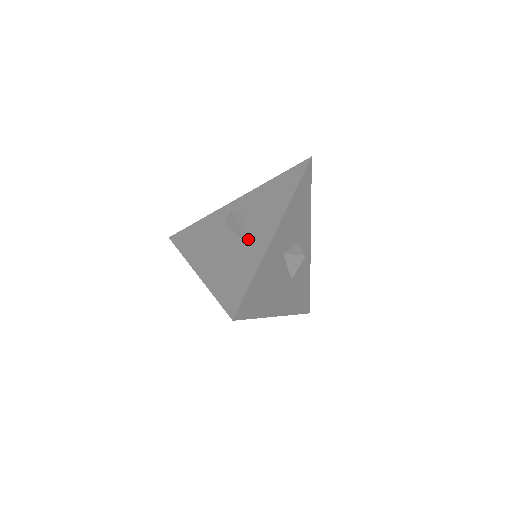
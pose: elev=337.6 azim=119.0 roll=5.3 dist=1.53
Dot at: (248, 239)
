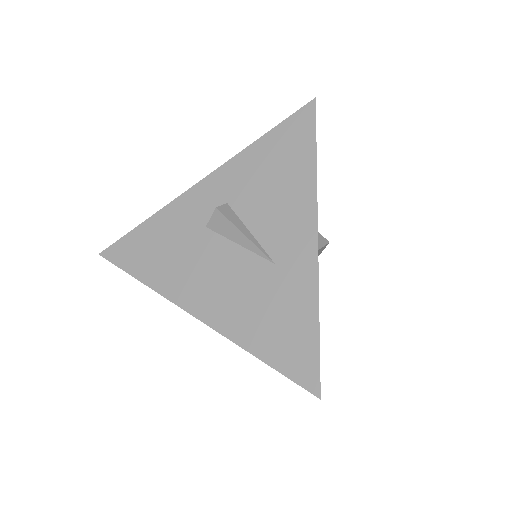
Dot at: (271, 254)
